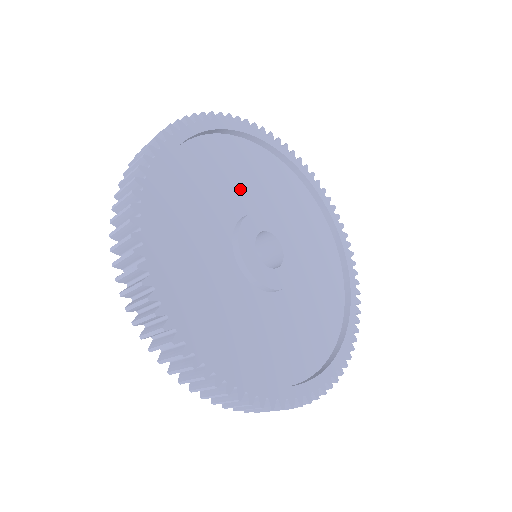
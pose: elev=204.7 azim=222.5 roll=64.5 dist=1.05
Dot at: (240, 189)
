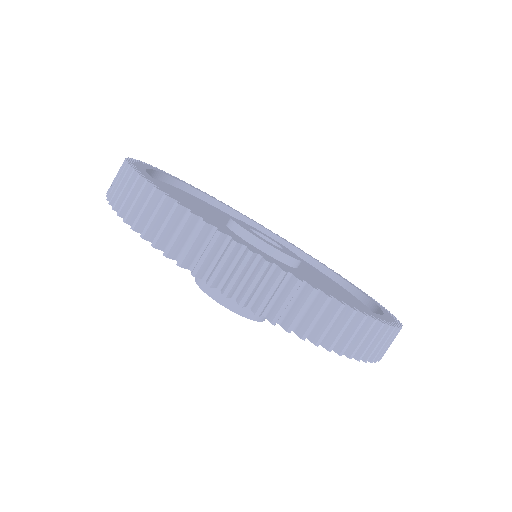
Dot at: (213, 213)
